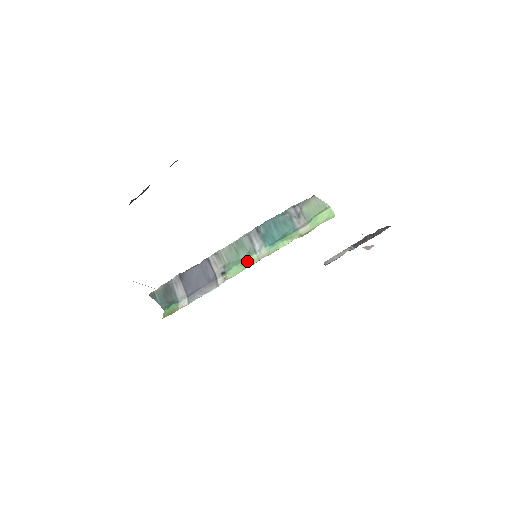
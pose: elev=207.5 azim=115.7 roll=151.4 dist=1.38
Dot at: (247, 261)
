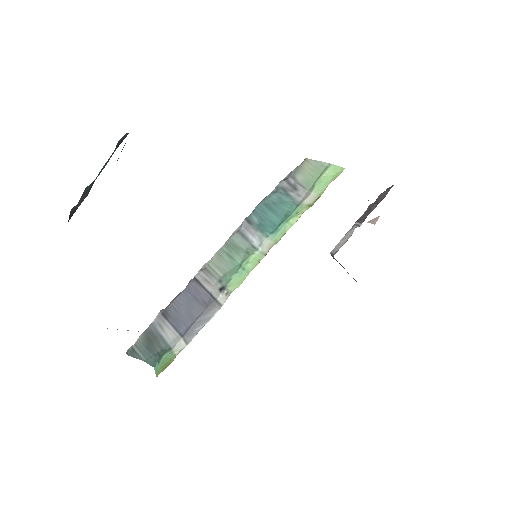
Dot at: (249, 261)
